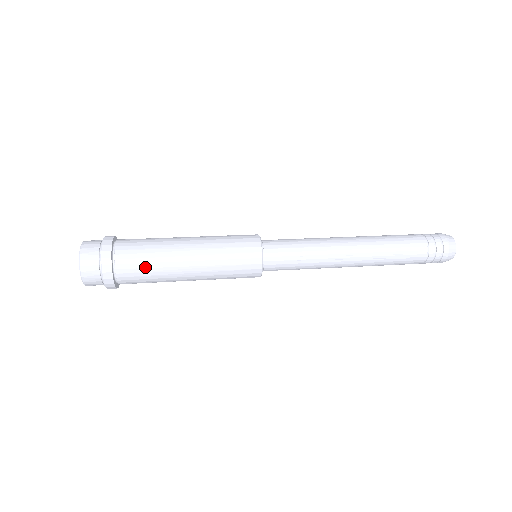
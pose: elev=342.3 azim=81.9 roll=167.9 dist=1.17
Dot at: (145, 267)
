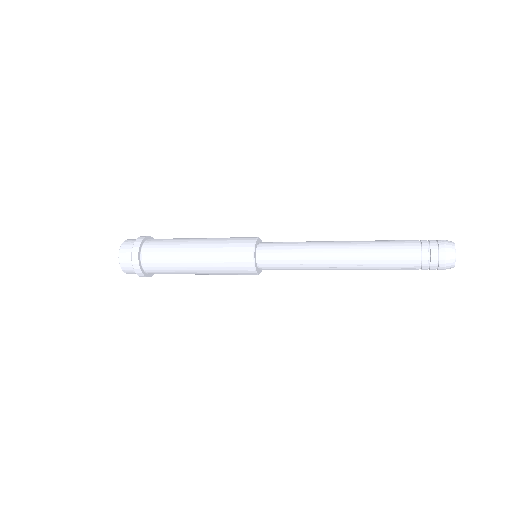
Dot at: (165, 269)
